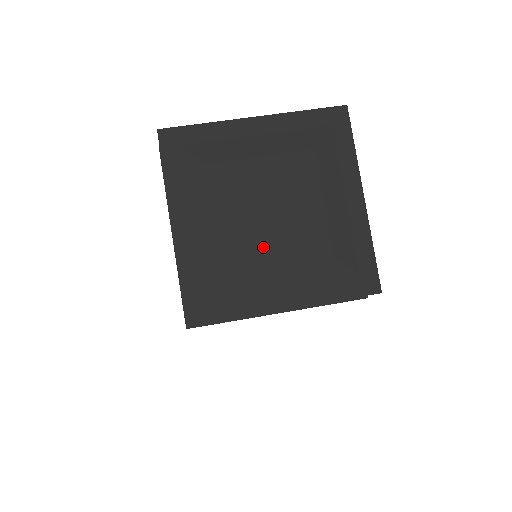
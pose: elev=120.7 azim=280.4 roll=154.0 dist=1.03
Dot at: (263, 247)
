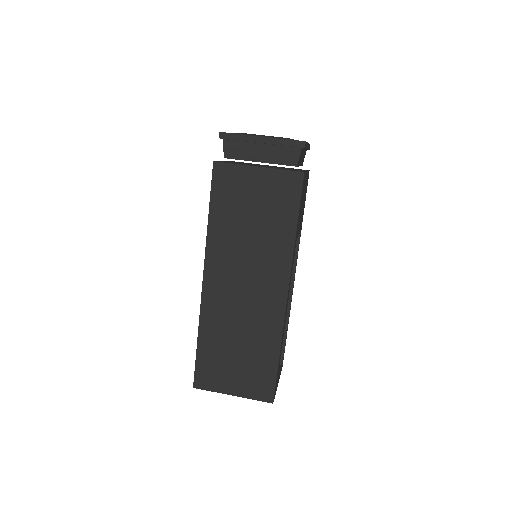
Dot at: occluded
